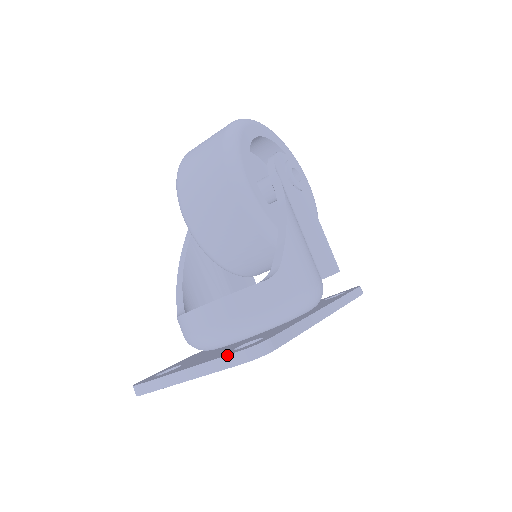
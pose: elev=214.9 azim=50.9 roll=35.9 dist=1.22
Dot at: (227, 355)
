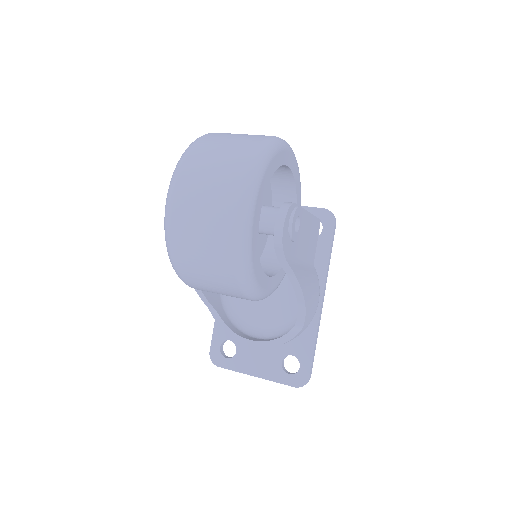
Dot at: occluded
